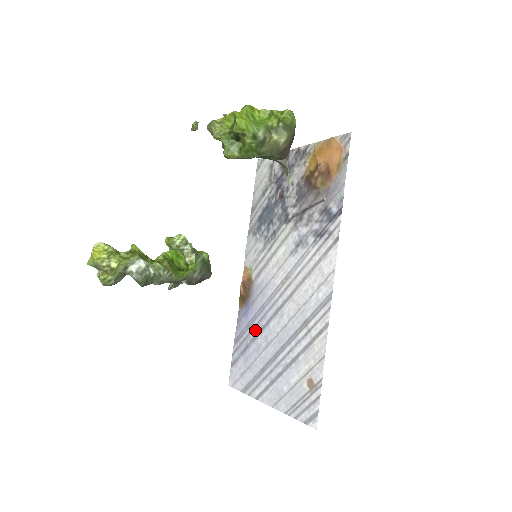
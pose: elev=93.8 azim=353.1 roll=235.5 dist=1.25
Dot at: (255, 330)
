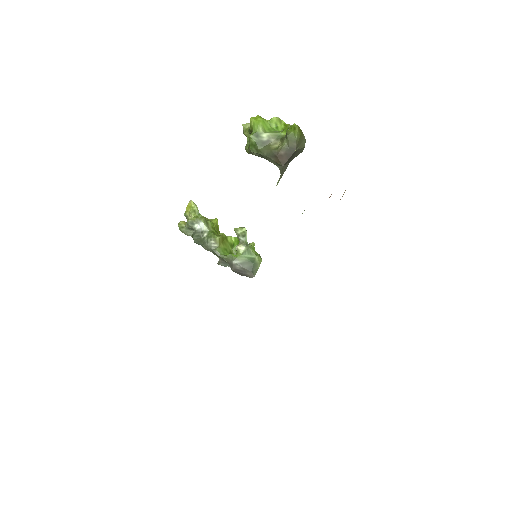
Dot at: occluded
